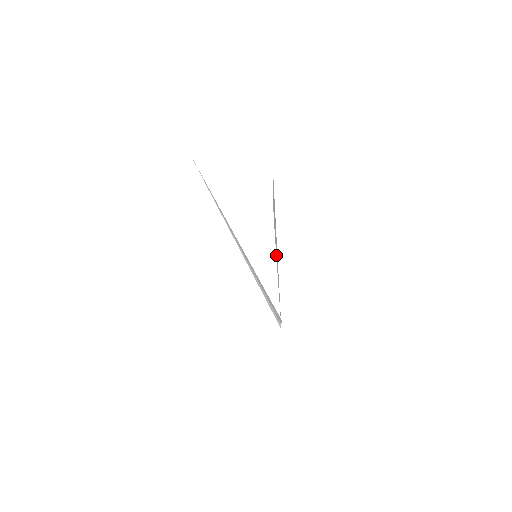
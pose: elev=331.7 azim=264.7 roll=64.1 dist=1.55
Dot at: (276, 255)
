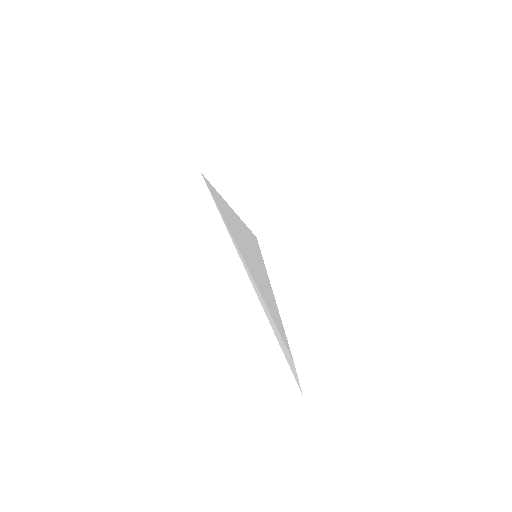
Dot at: occluded
